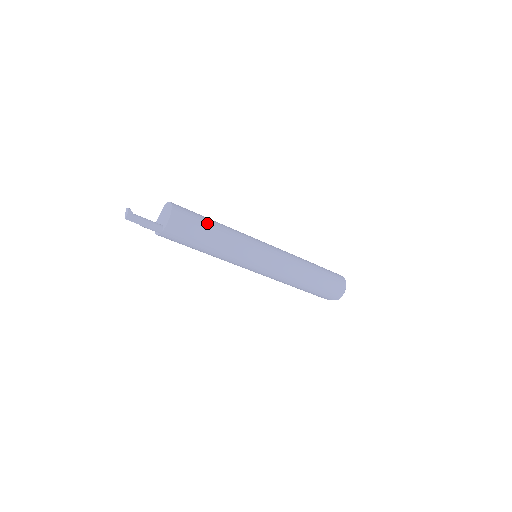
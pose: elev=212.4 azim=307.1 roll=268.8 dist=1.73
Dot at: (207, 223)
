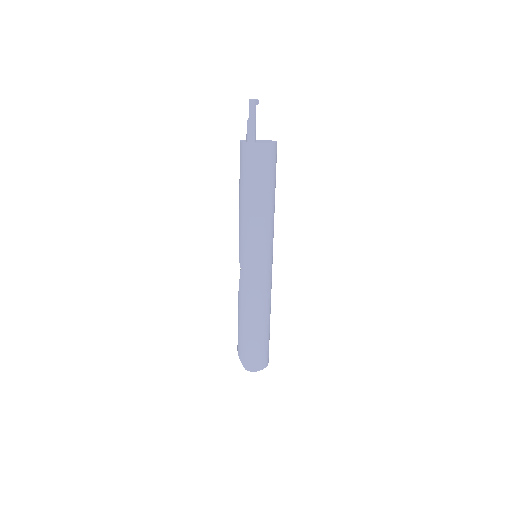
Dot at: (274, 185)
